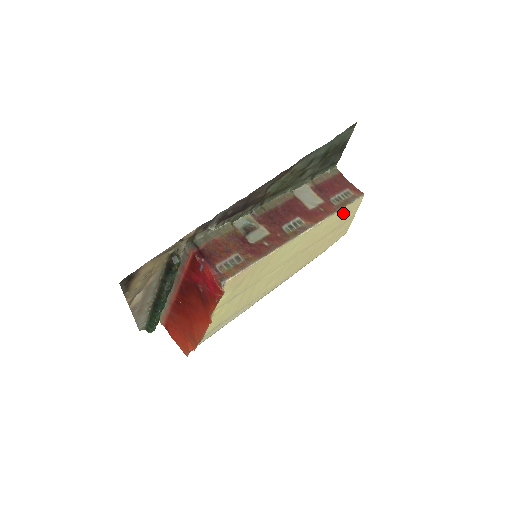
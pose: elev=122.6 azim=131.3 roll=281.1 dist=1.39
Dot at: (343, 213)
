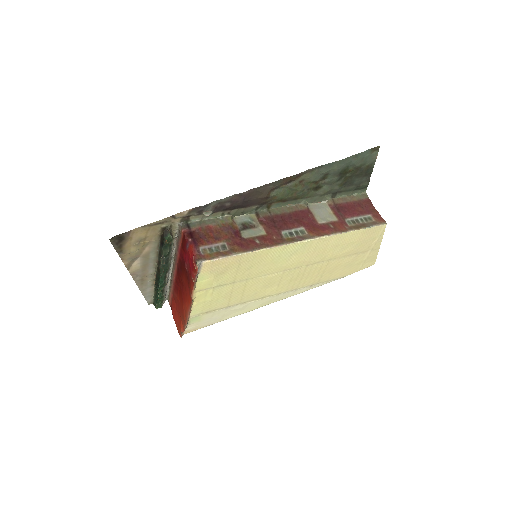
Dot at: (358, 237)
